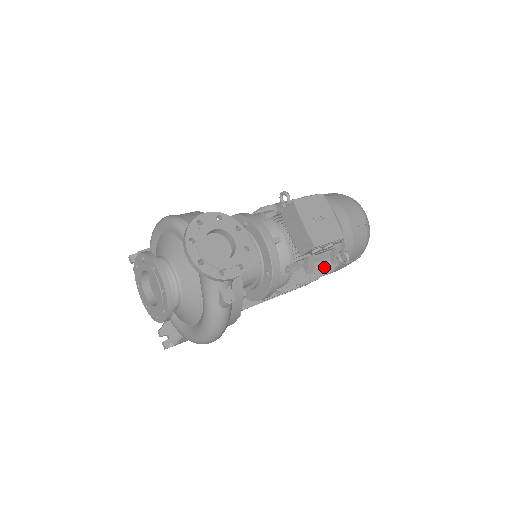
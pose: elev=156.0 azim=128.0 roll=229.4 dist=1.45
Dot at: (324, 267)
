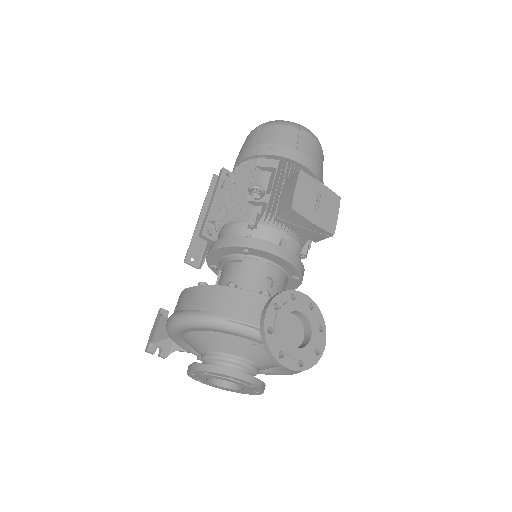
Dot at: occluded
